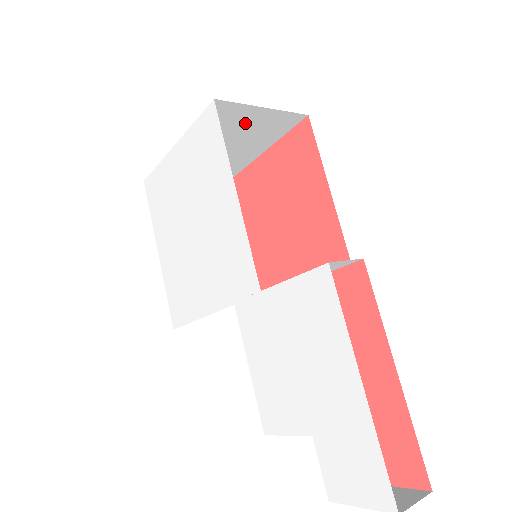
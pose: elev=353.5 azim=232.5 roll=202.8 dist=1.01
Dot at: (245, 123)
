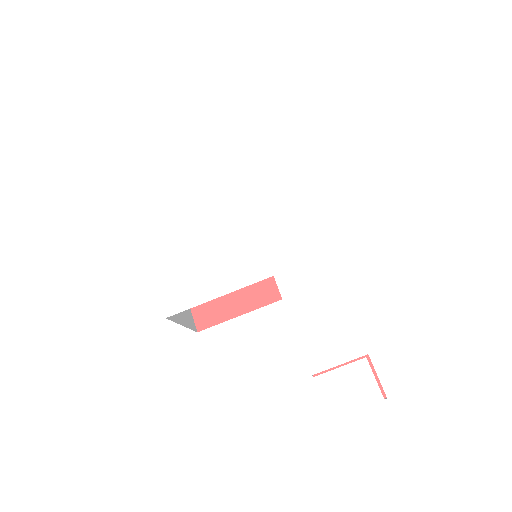
Dot at: occluded
